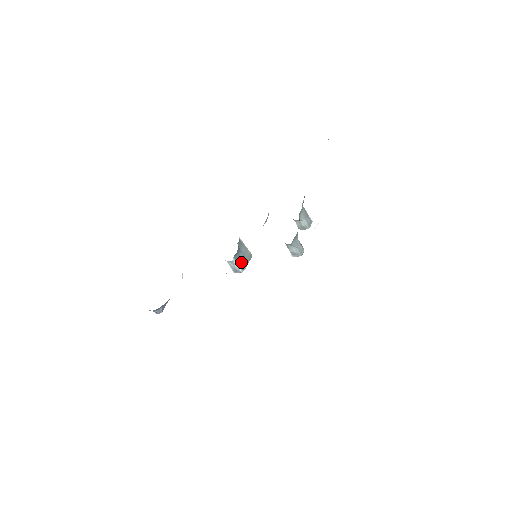
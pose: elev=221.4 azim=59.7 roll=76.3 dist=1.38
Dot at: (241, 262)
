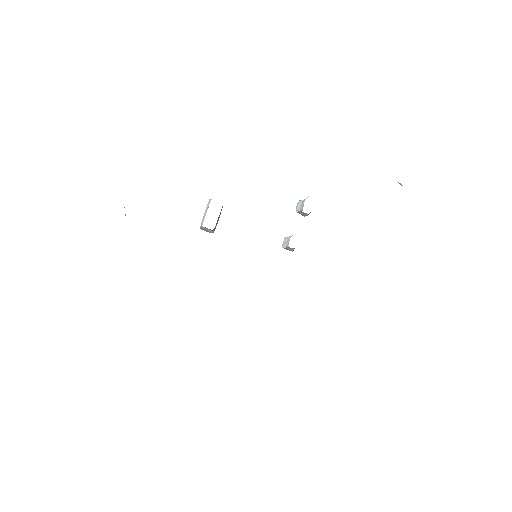
Dot at: (216, 224)
